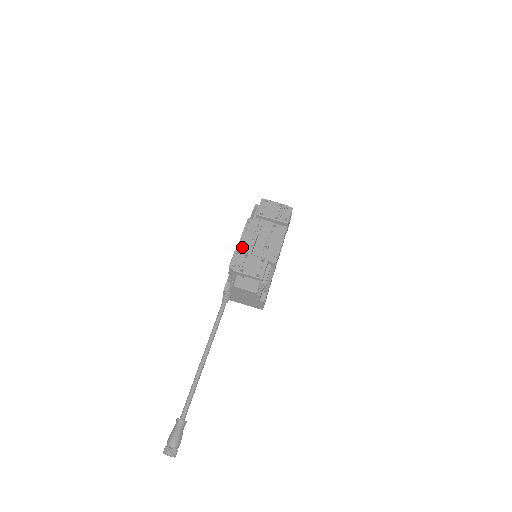
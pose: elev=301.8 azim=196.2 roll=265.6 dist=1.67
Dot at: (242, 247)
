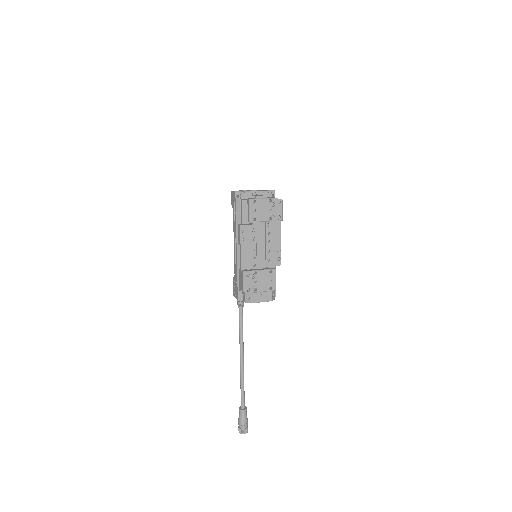
Dot at: (246, 261)
